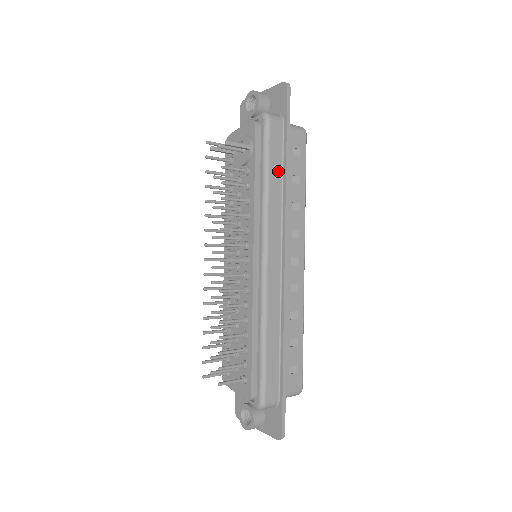
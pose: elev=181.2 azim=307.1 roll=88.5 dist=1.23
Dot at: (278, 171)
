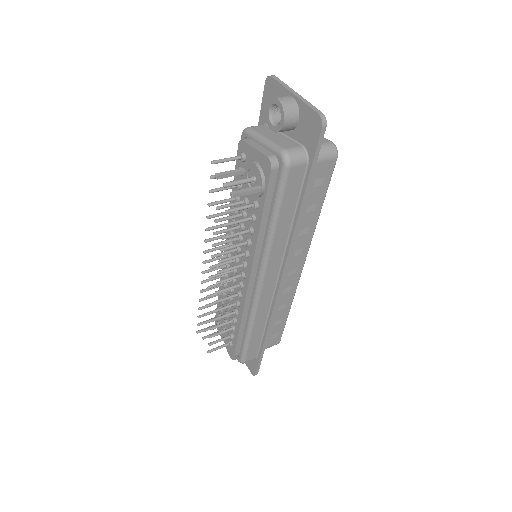
Dot at: (290, 213)
